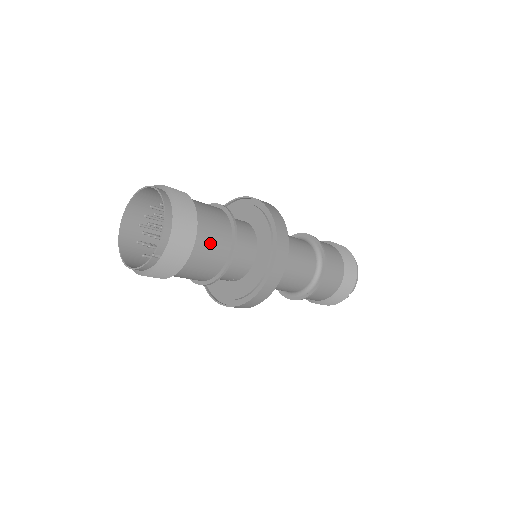
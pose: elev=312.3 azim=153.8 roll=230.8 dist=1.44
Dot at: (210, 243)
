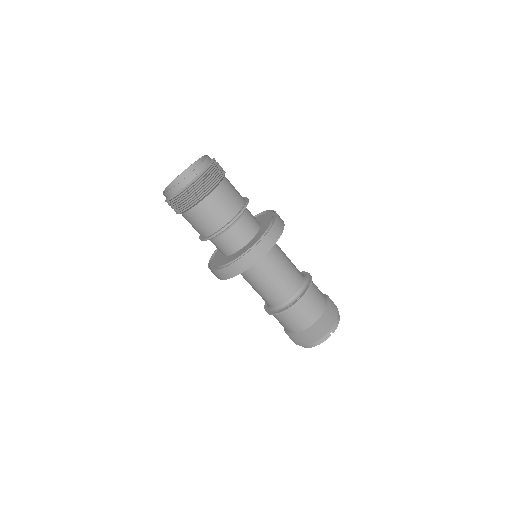
Dot at: (230, 192)
